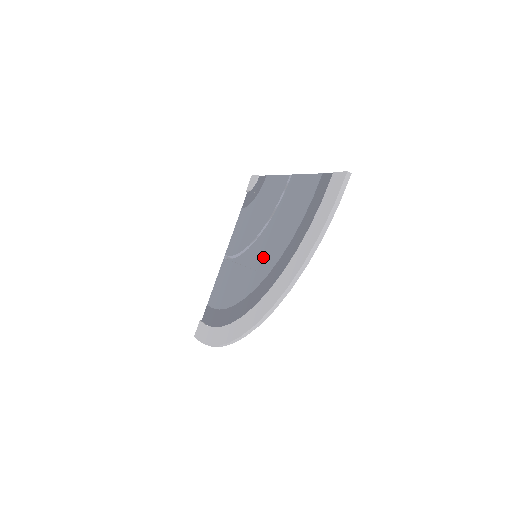
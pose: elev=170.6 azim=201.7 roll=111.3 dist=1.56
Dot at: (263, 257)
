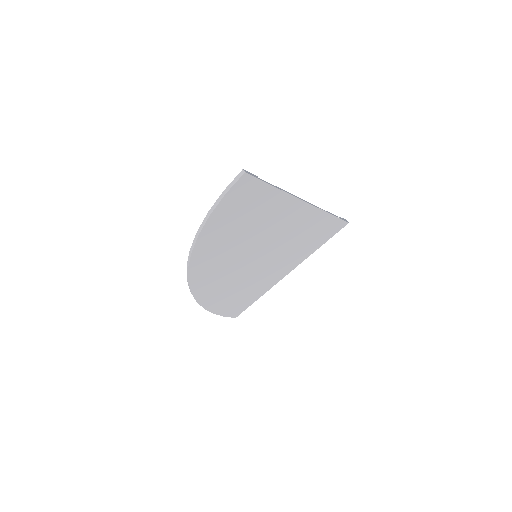
Dot at: (246, 251)
